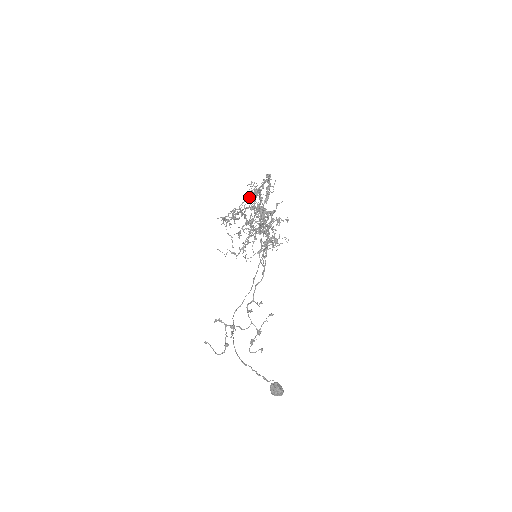
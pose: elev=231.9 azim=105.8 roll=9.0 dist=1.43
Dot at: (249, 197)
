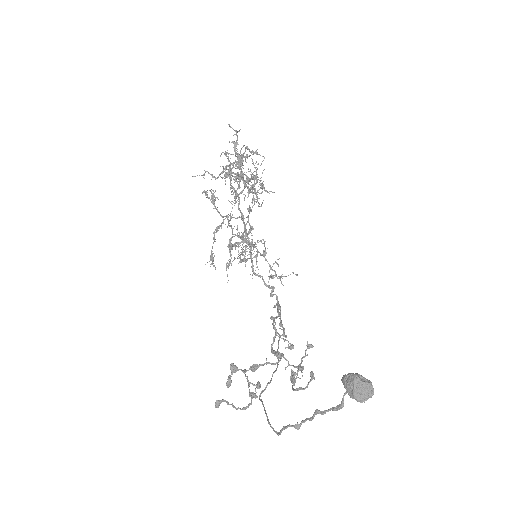
Dot at: (229, 201)
